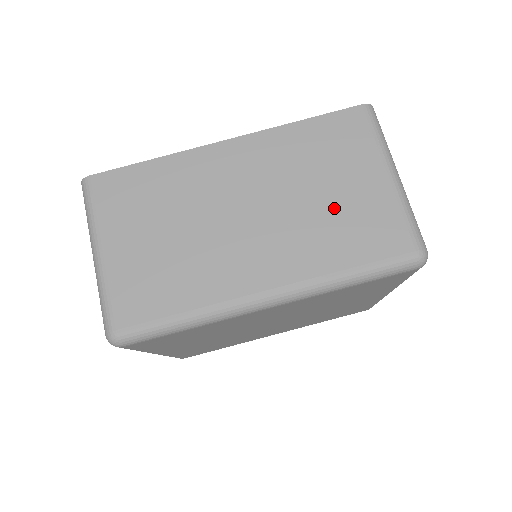
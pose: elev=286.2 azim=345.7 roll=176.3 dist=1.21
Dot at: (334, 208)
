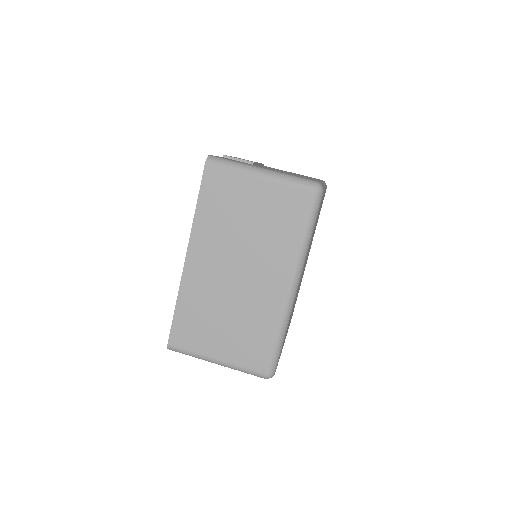
Dot at: (262, 222)
